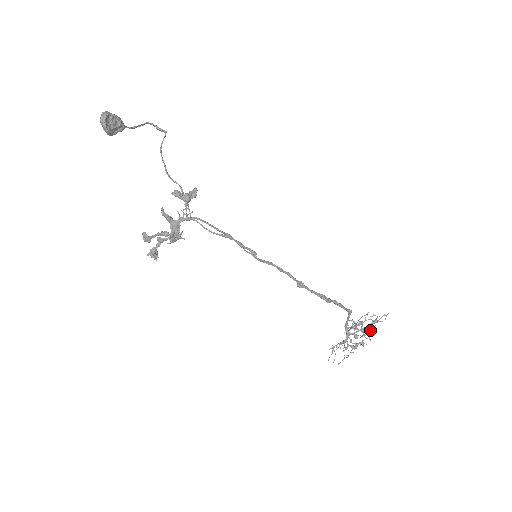
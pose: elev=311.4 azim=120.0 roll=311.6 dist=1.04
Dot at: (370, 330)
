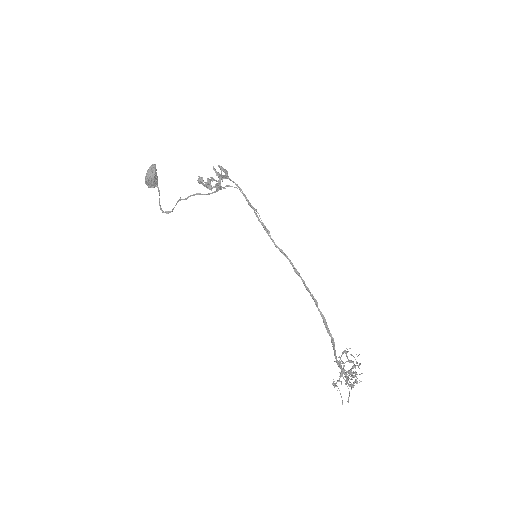
Dot at: (356, 362)
